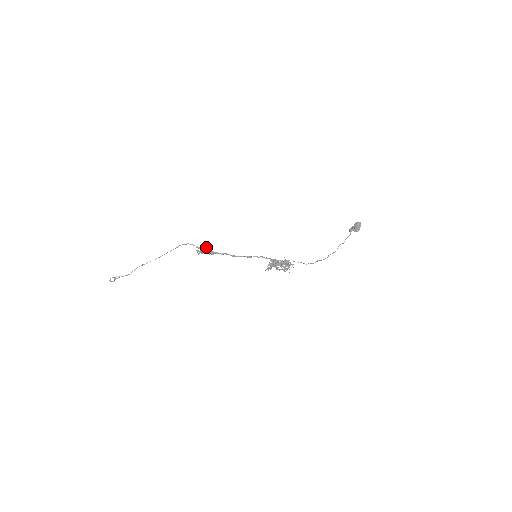
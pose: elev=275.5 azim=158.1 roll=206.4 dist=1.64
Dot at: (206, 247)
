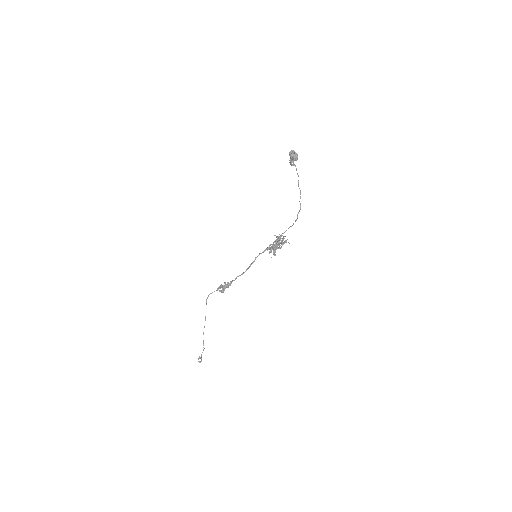
Dot at: (221, 286)
